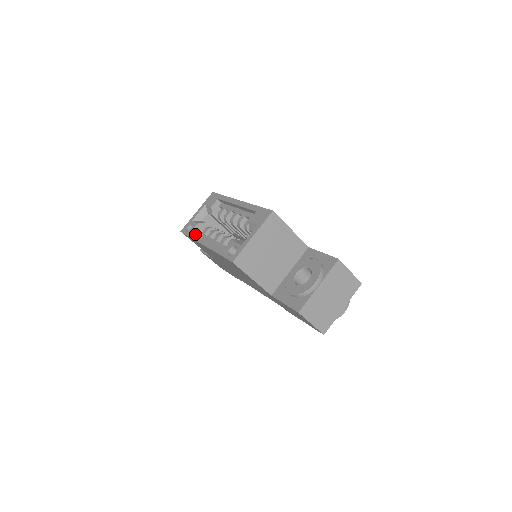
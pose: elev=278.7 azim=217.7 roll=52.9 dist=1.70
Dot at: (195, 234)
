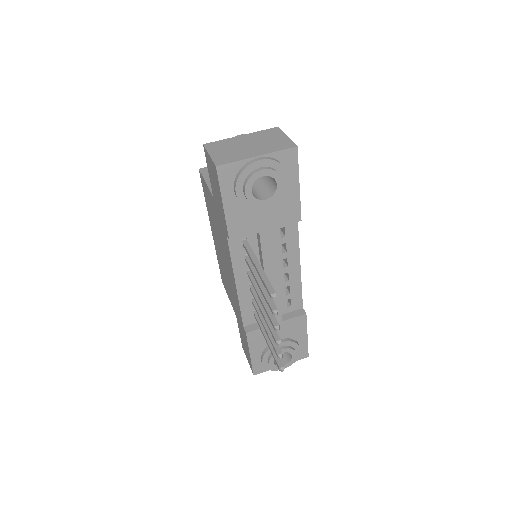
Dot at: occluded
